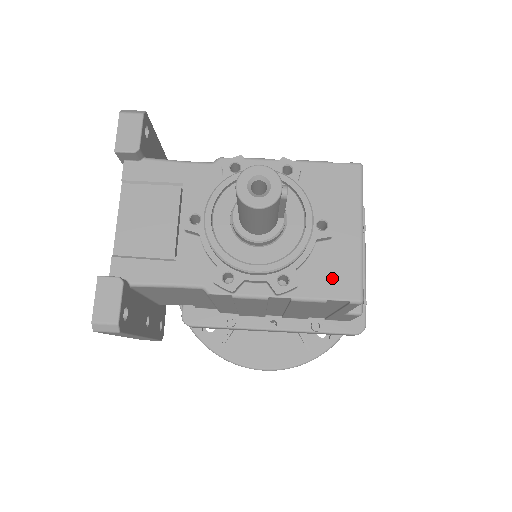
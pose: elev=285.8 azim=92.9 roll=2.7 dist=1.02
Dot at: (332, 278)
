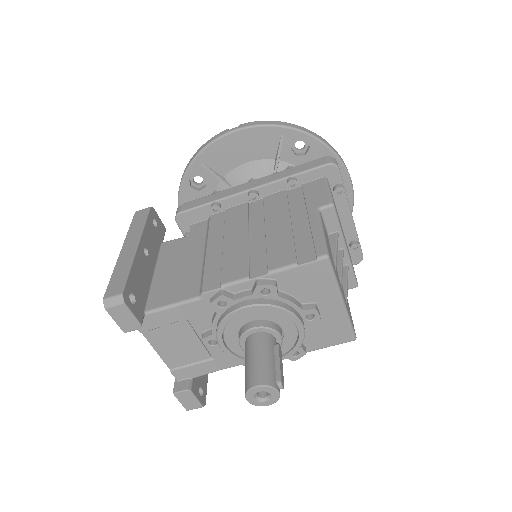
Dot at: (329, 335)
